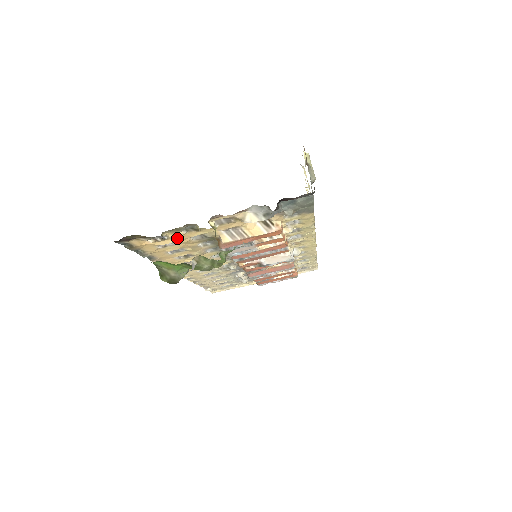
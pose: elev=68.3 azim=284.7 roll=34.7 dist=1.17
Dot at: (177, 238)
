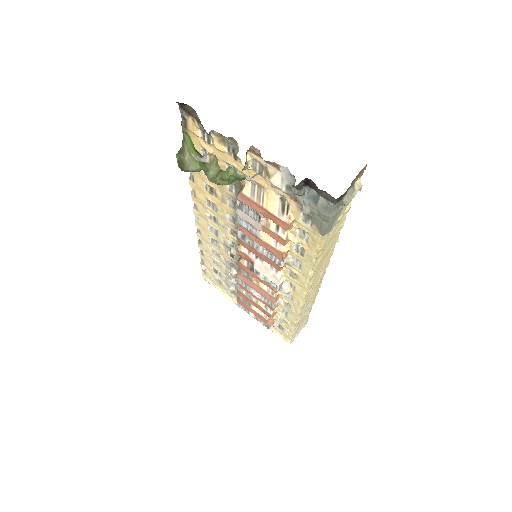
Dot at: (218, 153)
